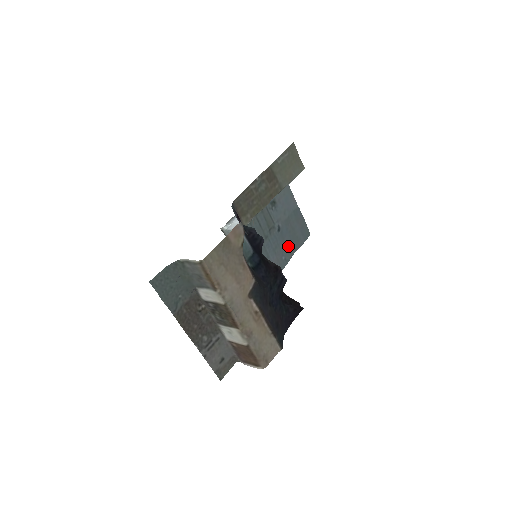
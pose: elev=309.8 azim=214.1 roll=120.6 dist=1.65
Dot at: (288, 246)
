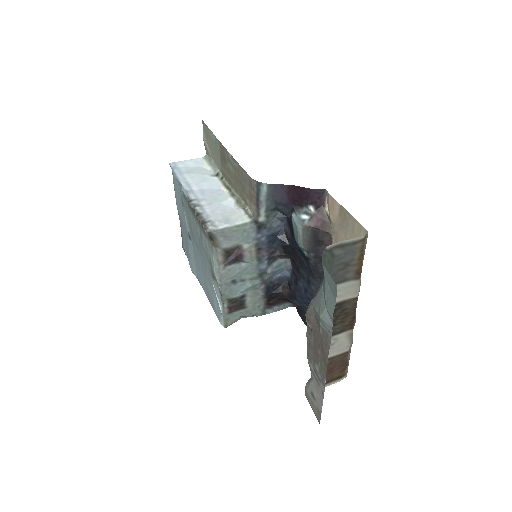
Dot at: (190, 259)
